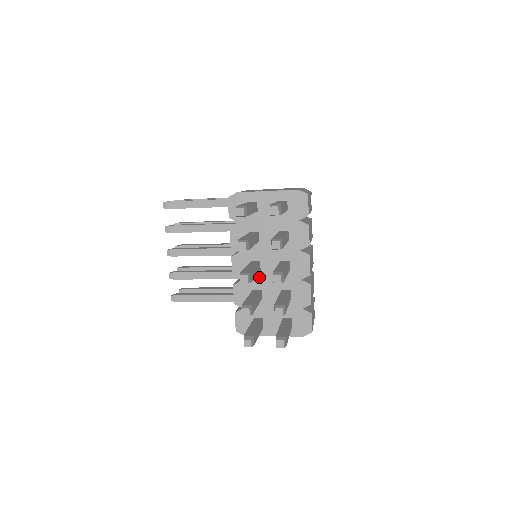
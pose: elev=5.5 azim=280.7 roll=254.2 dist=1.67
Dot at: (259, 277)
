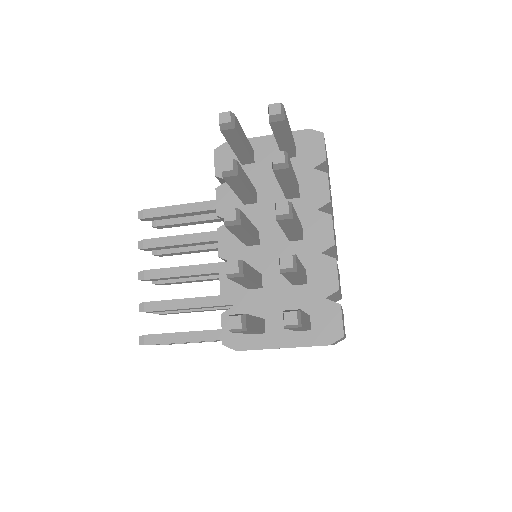
Dot at: (258, 255)
